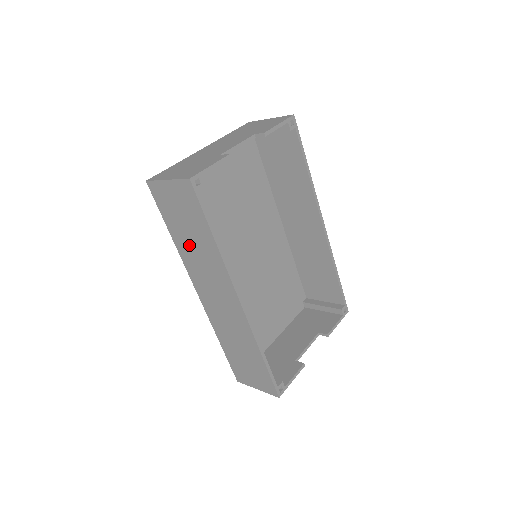
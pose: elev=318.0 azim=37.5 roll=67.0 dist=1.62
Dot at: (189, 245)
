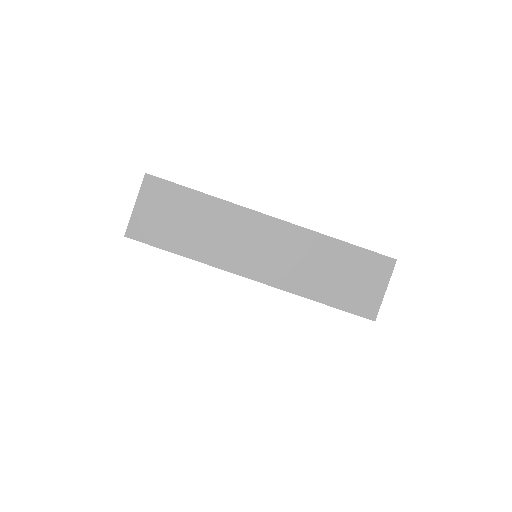
Dot at: (198, 236)
